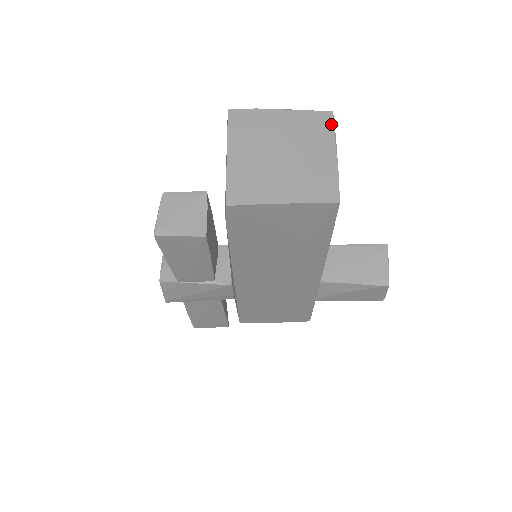
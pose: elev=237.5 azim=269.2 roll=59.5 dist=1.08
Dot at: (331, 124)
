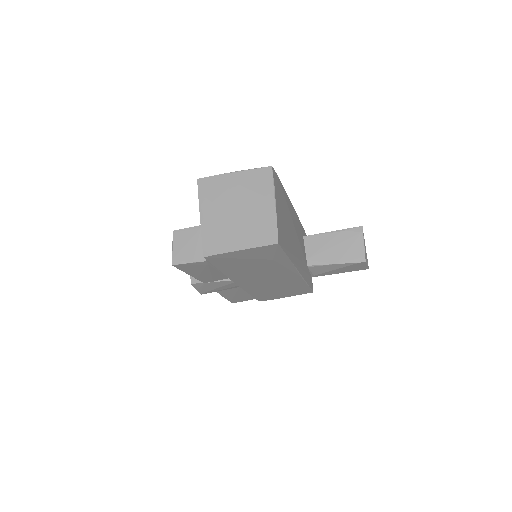
Dot at: (271, 178)
